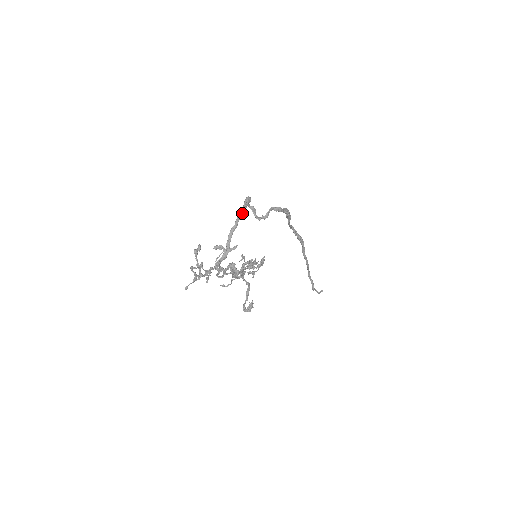
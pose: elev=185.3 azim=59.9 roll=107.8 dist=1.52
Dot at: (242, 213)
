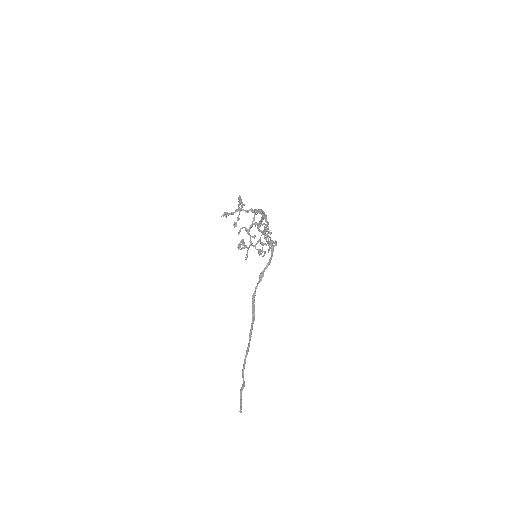
Dot at: (263, 217)
